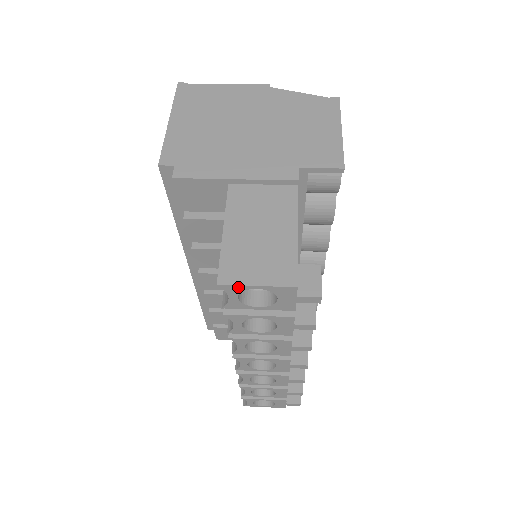
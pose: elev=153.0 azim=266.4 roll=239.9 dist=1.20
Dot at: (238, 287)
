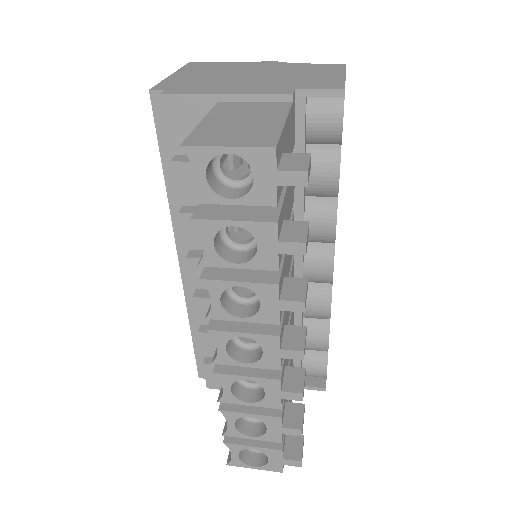
Dot at: (205, 151)
